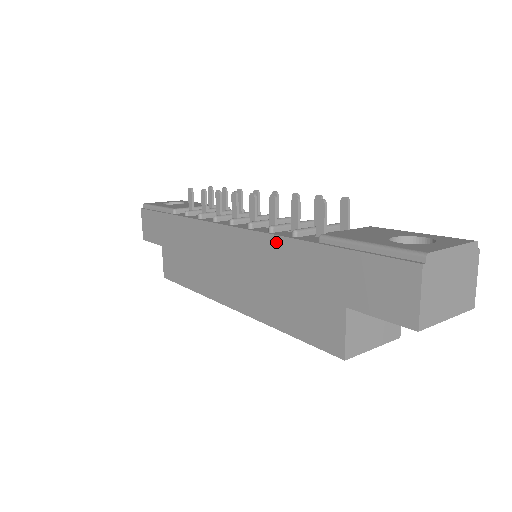
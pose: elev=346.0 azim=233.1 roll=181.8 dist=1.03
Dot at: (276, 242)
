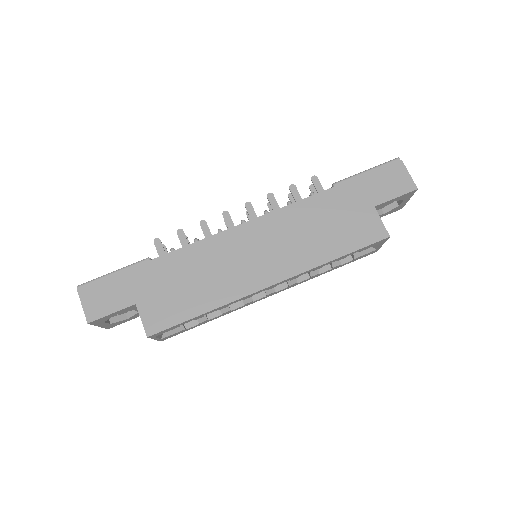
Dot at: (302, 204)
